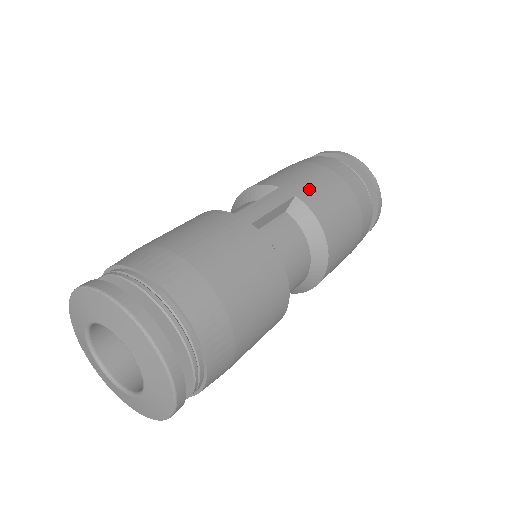
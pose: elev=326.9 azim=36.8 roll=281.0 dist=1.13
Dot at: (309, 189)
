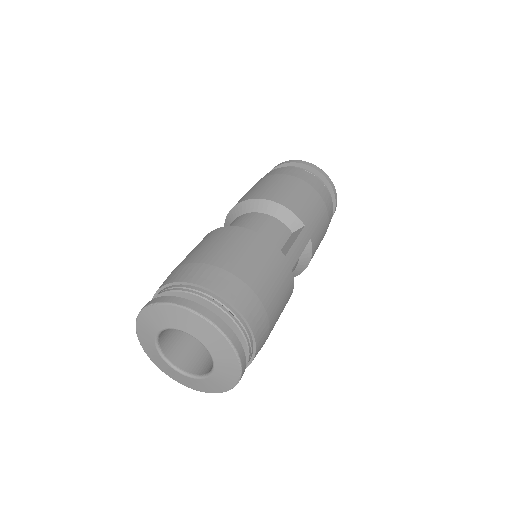
Dot at: (316, 231)
